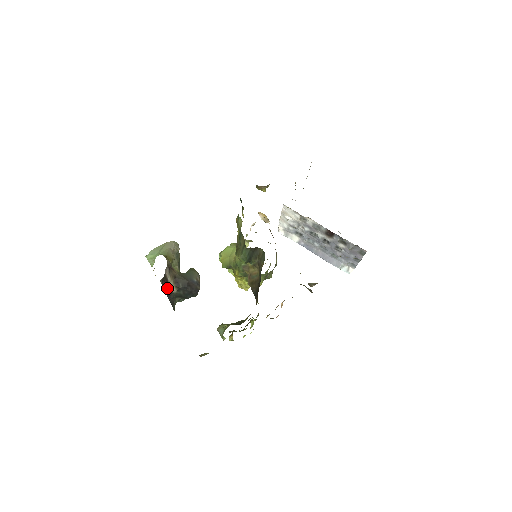
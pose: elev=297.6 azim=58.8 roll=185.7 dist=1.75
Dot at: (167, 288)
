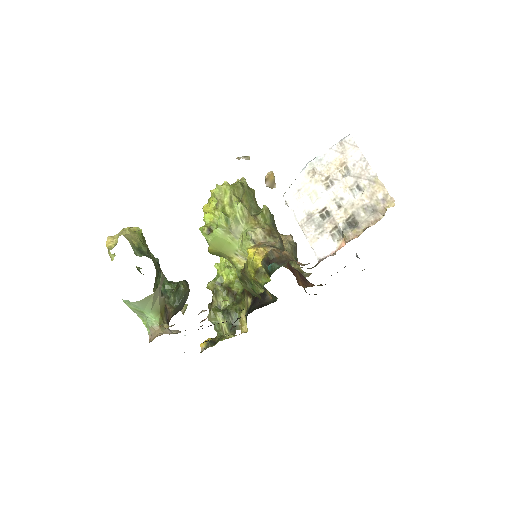
Dot at: occluded
